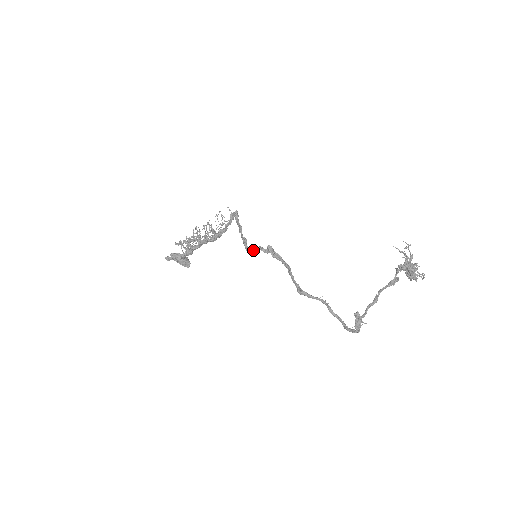
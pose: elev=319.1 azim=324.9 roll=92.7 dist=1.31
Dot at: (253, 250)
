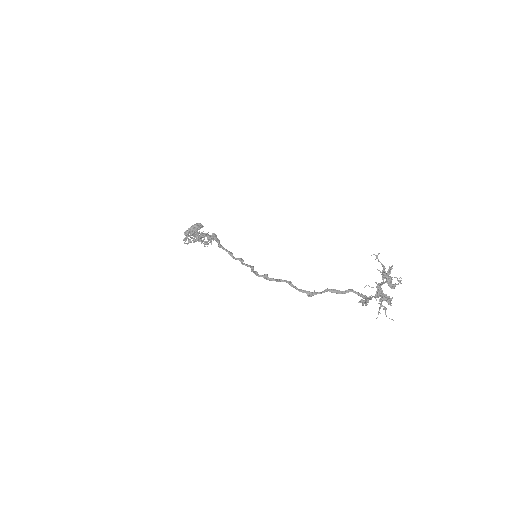
Dot at: occluded
